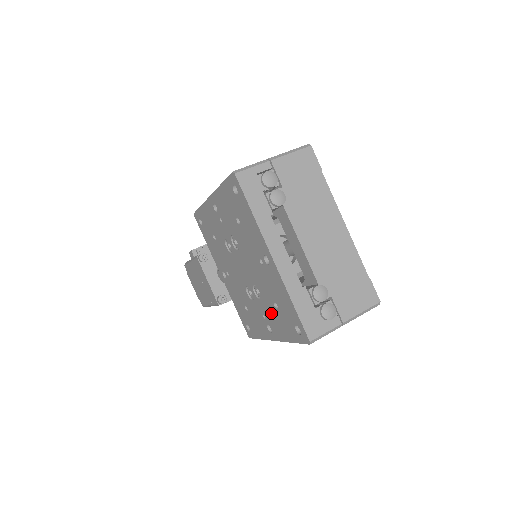
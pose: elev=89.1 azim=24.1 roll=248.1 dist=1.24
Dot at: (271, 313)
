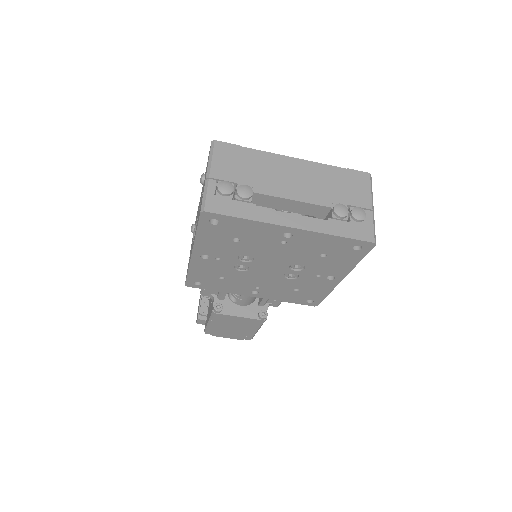
Dot at: (323, 266)
